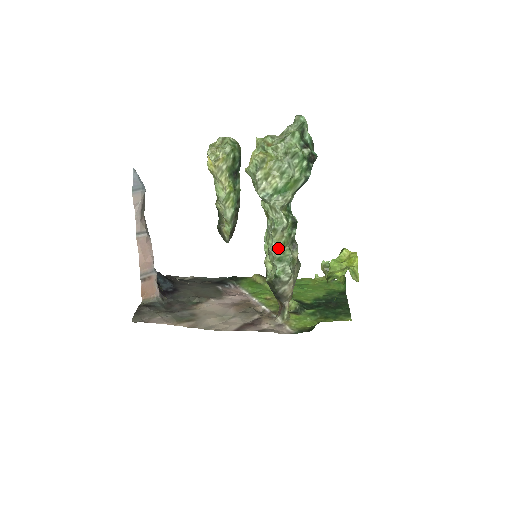
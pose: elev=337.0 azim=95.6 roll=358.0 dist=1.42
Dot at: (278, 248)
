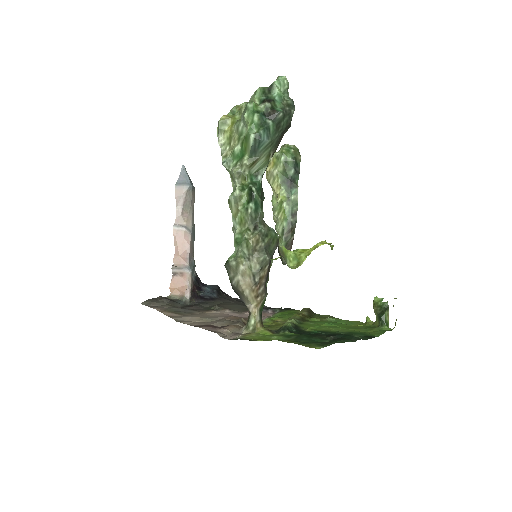
Dot at: (236, 227)
